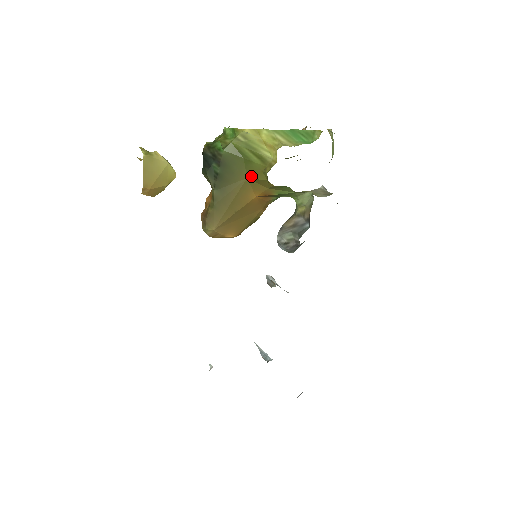
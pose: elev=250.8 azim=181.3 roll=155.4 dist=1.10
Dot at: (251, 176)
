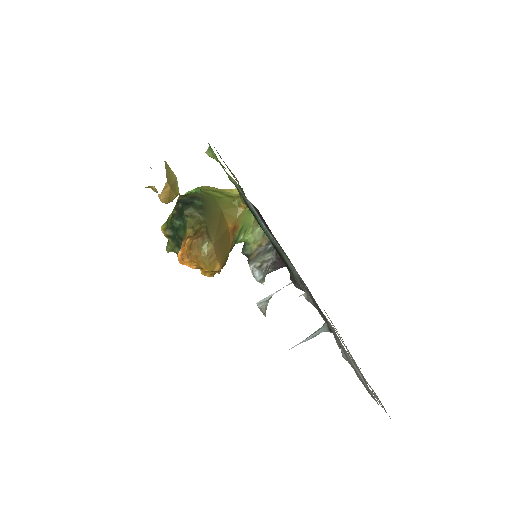
Dot at: (224, 208)
